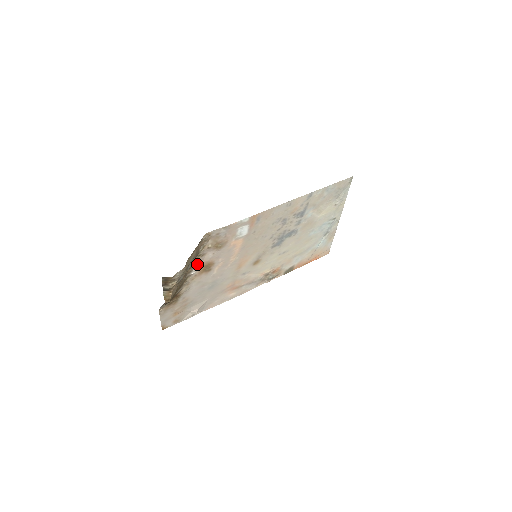
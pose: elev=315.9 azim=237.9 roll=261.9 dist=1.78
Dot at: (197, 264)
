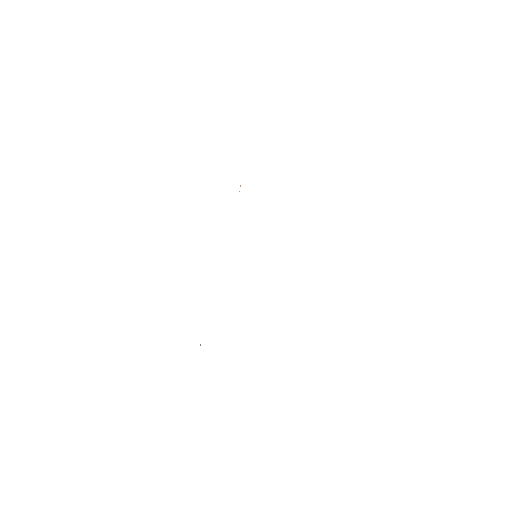
Dot at: occluded
